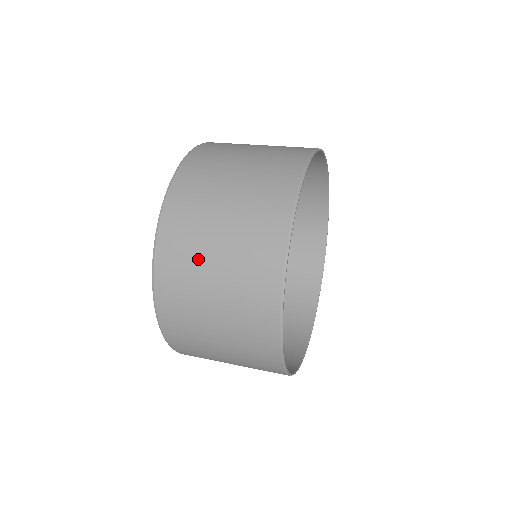
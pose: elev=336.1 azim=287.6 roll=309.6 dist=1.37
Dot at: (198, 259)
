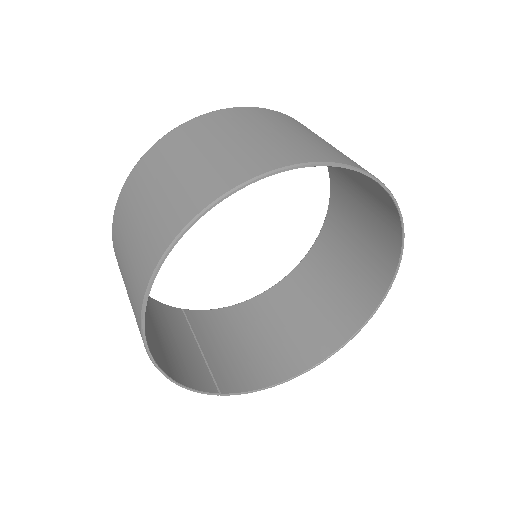
Dot at: (121, 253)
